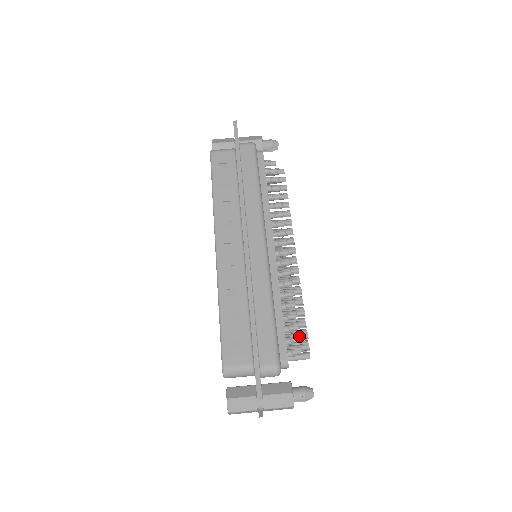
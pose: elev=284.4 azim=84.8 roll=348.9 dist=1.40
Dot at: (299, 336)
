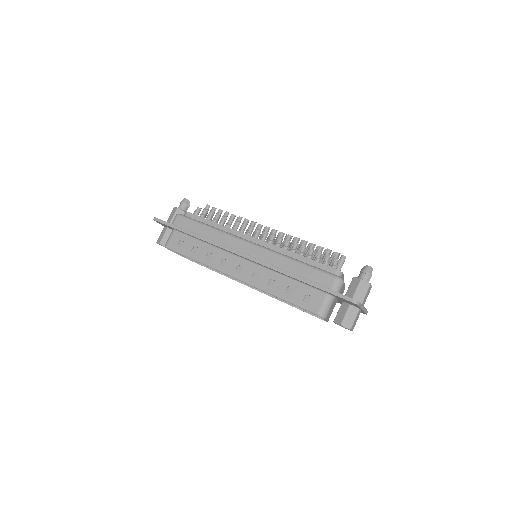
Dot at: (326, 255)
